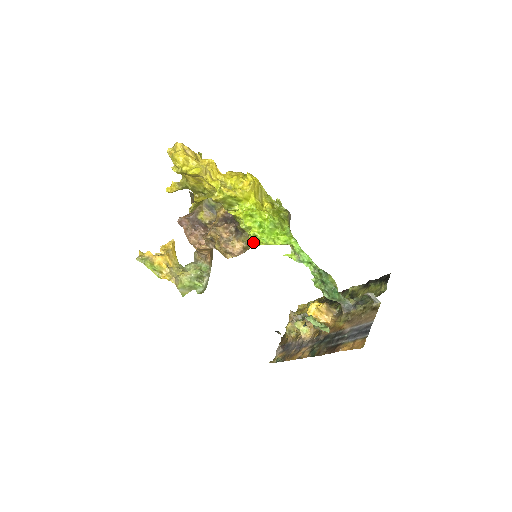
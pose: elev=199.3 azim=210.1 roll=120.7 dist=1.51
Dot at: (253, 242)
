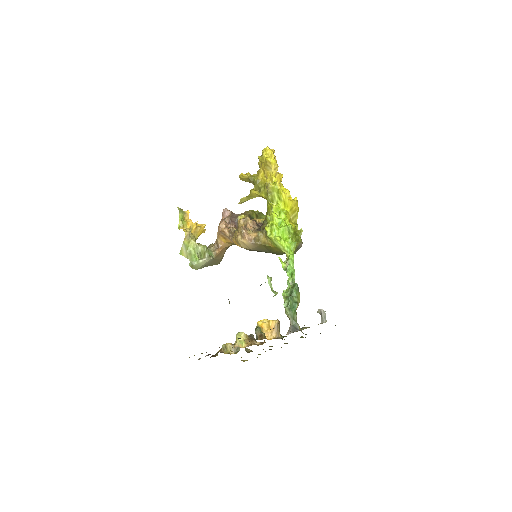
Dot at: (263, 241)
